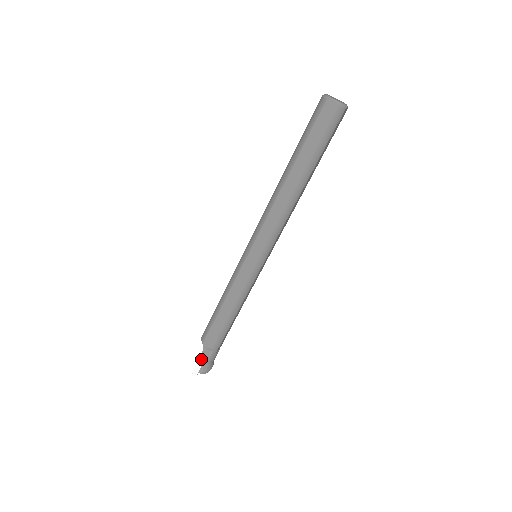
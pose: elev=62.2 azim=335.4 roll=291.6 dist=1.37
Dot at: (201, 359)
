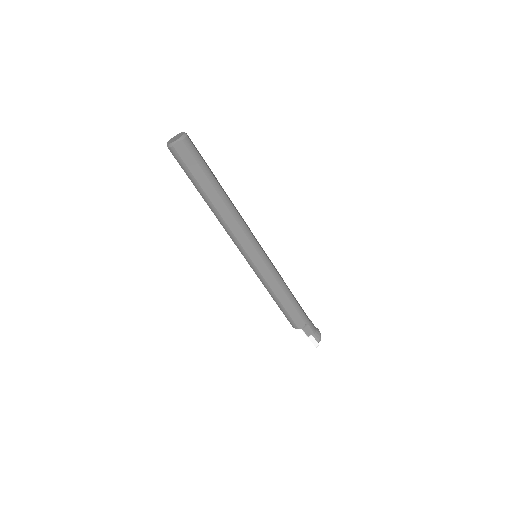
Dot at: (309, 336)
